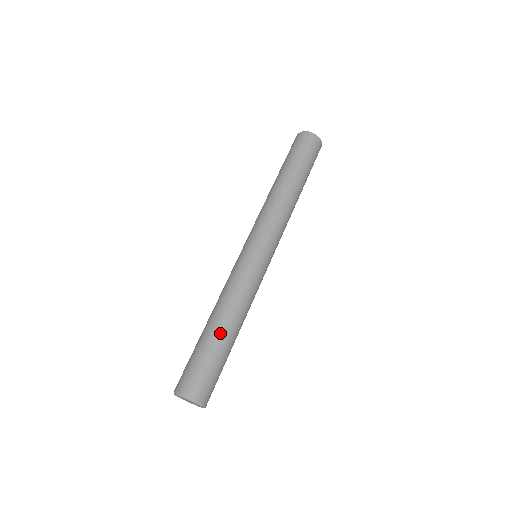
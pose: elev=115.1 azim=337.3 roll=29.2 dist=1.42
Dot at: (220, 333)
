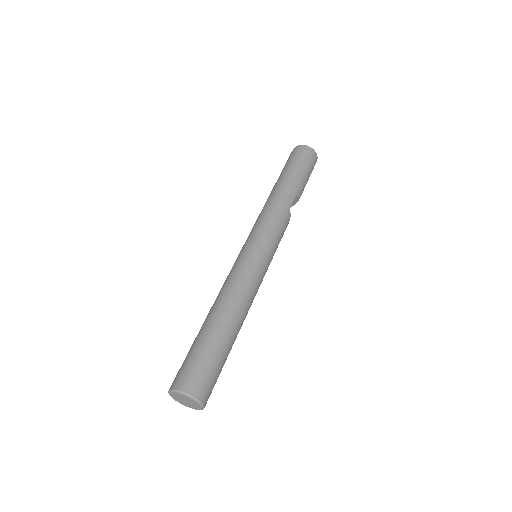
Dot at: (208, 323)
